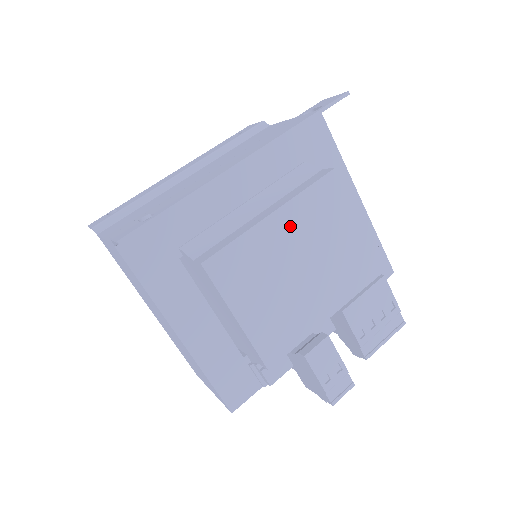
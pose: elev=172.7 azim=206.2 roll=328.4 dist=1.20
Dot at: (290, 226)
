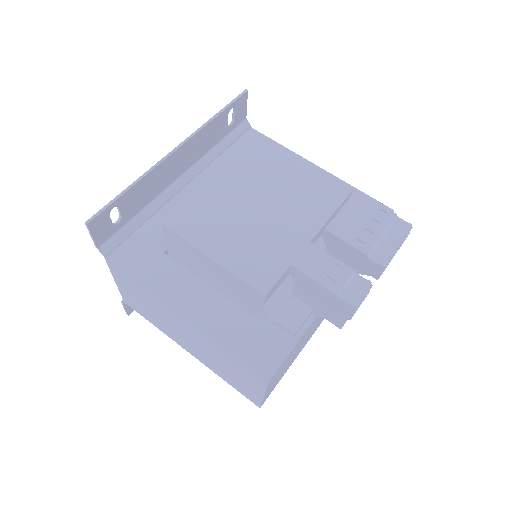
Dot at: (236, 180)
